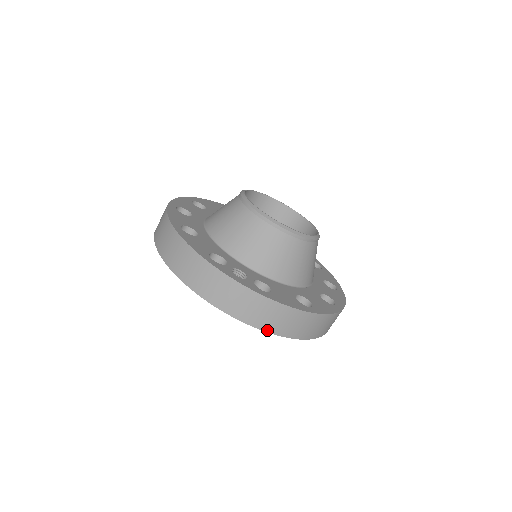
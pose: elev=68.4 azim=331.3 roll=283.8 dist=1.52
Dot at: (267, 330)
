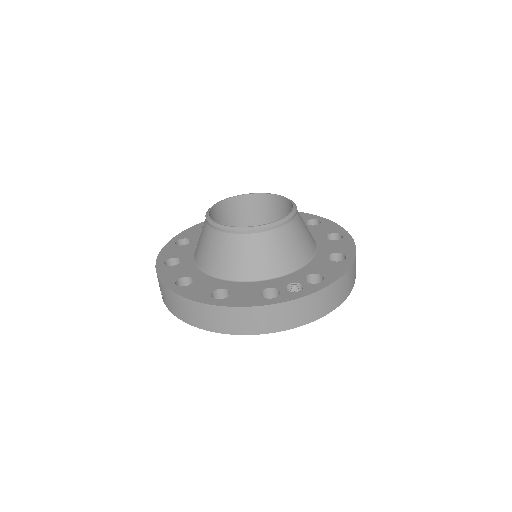
Dot at: (341, 302)
